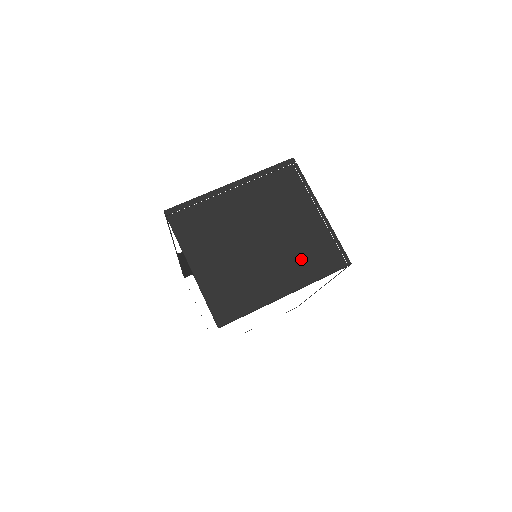
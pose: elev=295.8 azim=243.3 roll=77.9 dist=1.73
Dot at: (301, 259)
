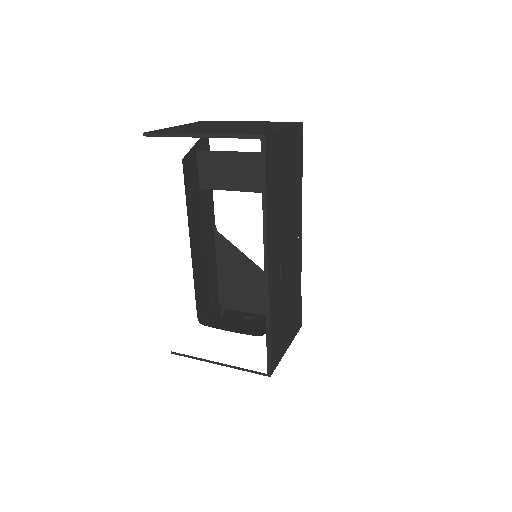
Dot at: (235, 131)
